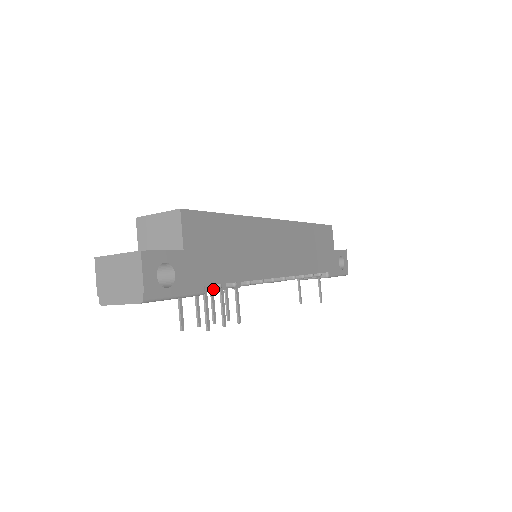
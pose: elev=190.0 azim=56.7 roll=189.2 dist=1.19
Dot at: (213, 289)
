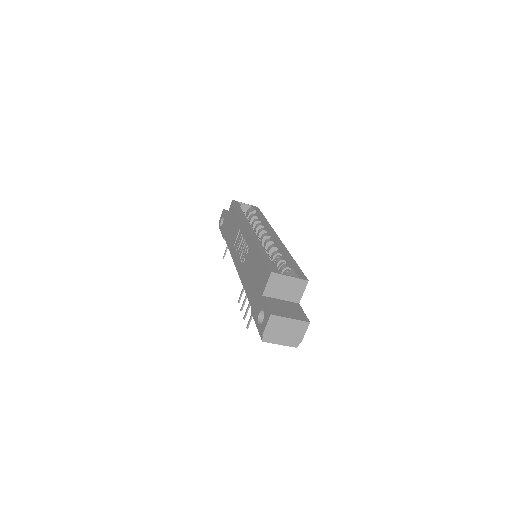
Dot at: occluded
